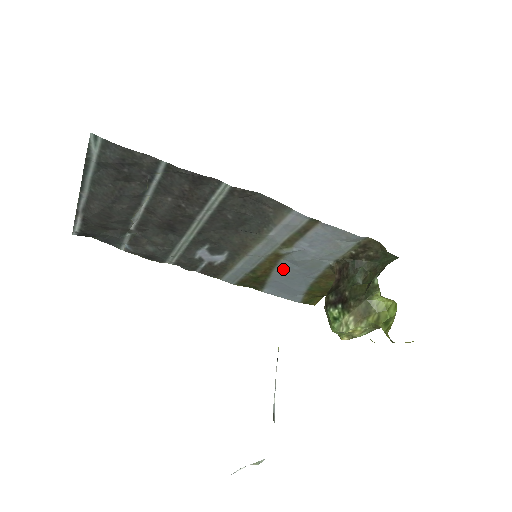
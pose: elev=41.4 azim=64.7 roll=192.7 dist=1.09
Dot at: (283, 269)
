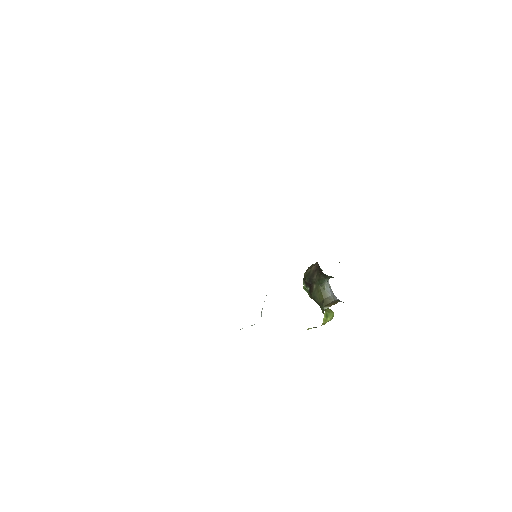
Dot at: occluded
